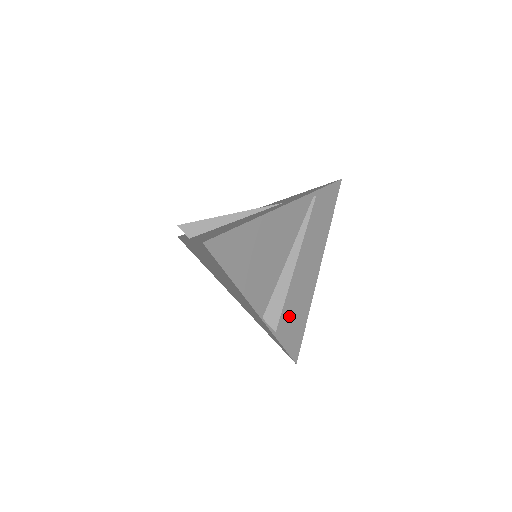
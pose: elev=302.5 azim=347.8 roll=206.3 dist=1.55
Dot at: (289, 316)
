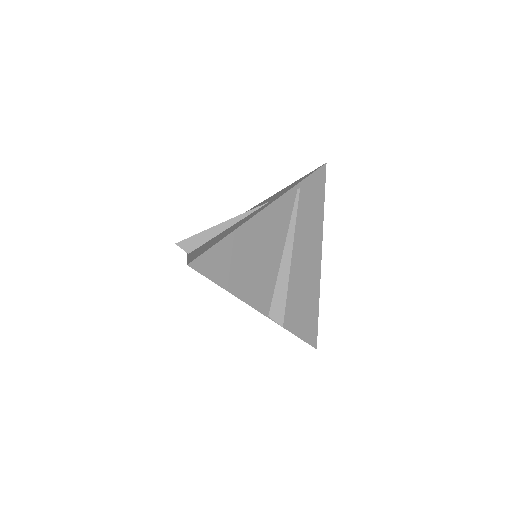
Dot at: (297, 307)
